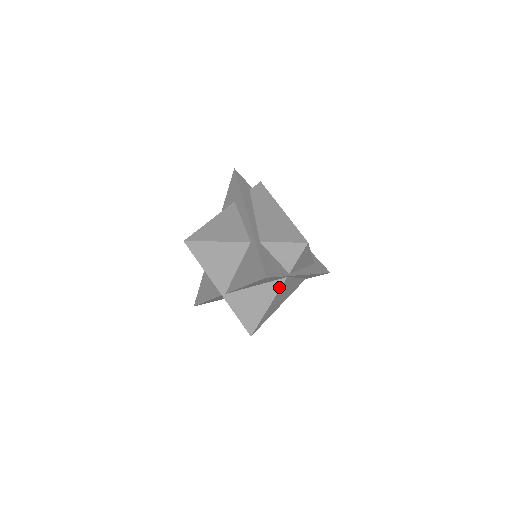
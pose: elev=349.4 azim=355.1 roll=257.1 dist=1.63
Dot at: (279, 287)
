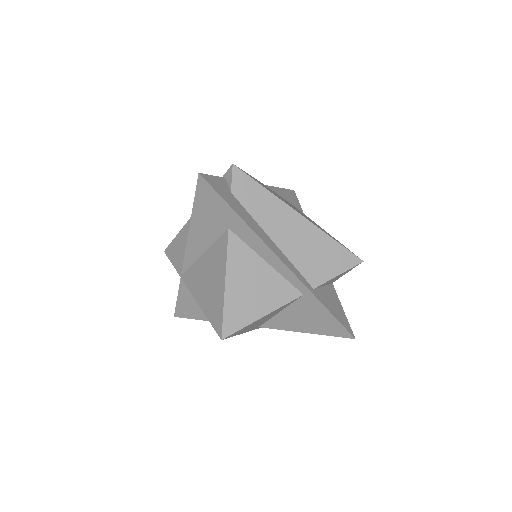
Dot at: occluded
